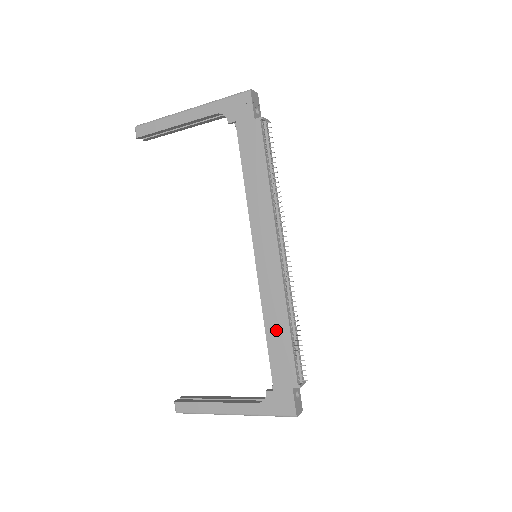
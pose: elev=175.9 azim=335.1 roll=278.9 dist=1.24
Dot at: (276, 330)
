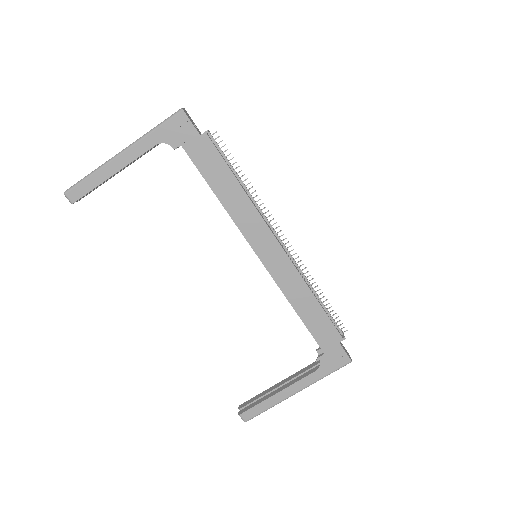
Dot at: (305, 307)
